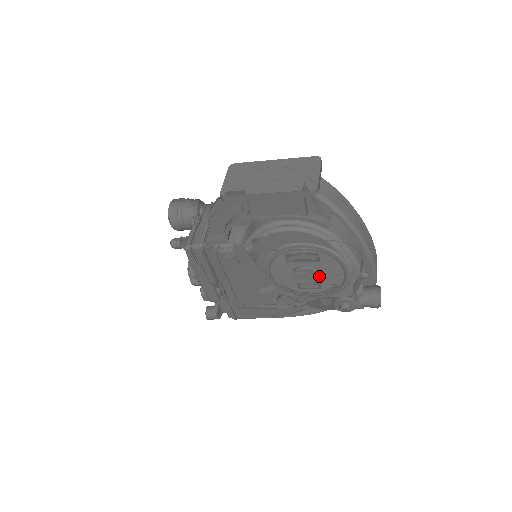
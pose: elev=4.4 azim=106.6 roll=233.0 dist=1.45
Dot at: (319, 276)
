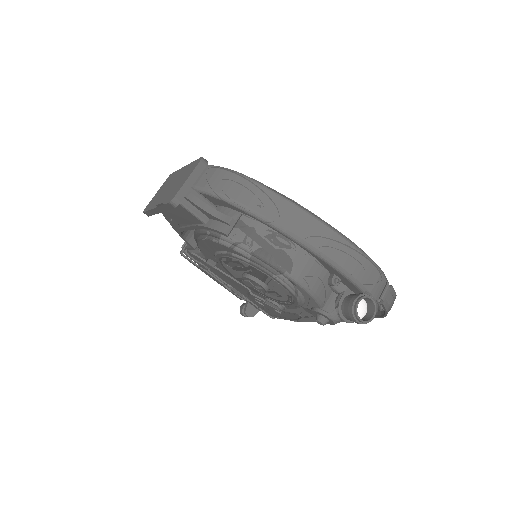
Dot at: (261, 285)
